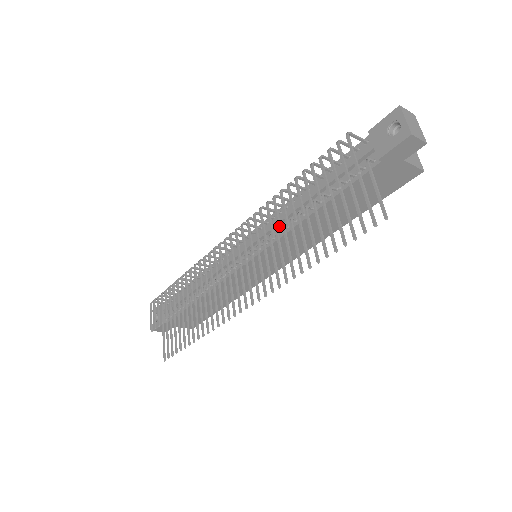
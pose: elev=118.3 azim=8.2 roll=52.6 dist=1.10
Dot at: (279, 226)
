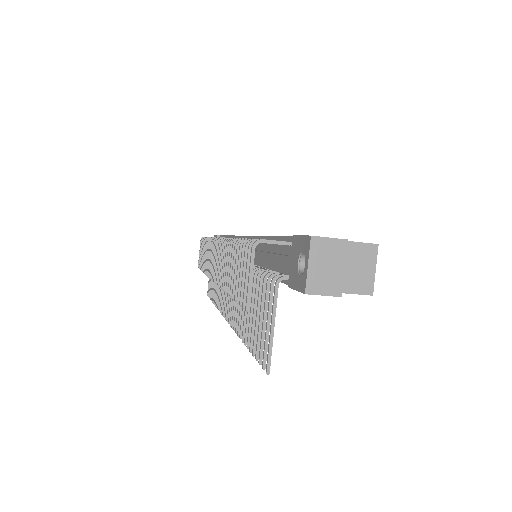
Dot at: (224, 283)
